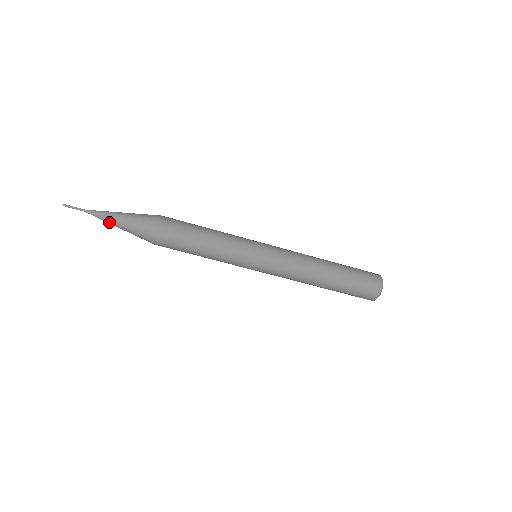
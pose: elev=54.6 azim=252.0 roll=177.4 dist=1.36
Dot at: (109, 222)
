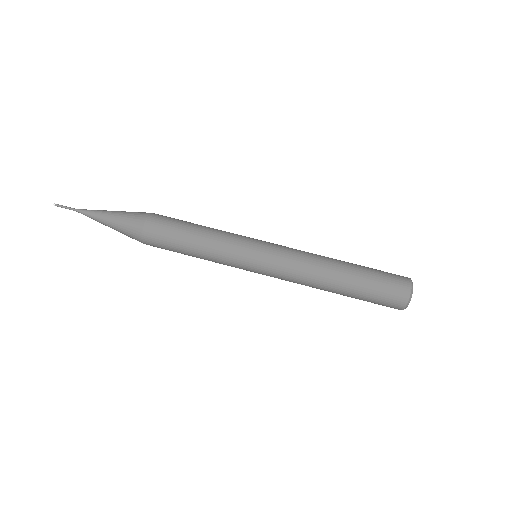
Dot at: (98, 217)
